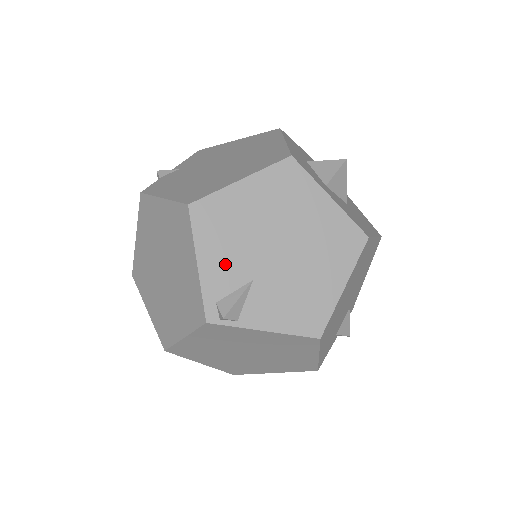
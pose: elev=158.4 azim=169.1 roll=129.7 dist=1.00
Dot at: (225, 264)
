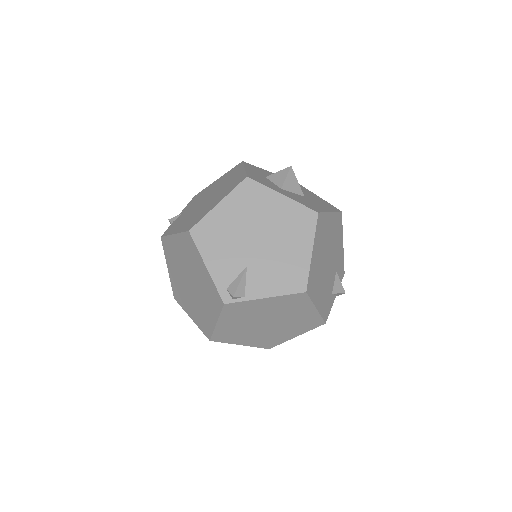
Dot at: (225, 262)
